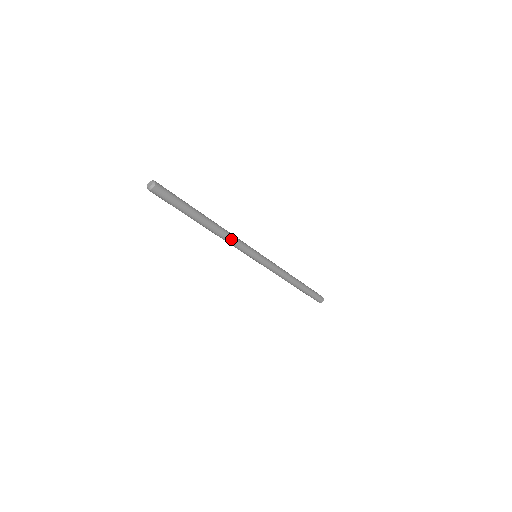
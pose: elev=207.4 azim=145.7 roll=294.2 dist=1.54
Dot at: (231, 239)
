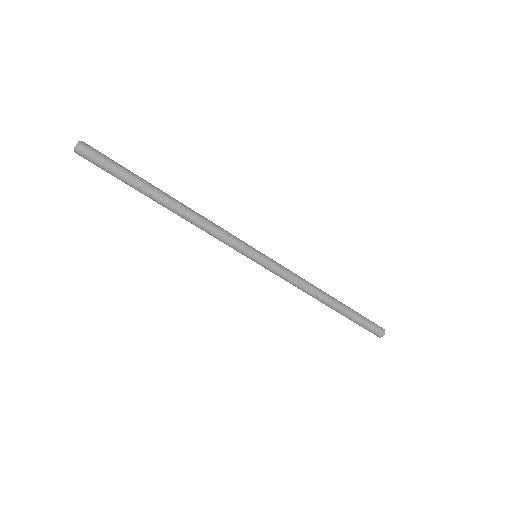
Dot at: (209, 225)
